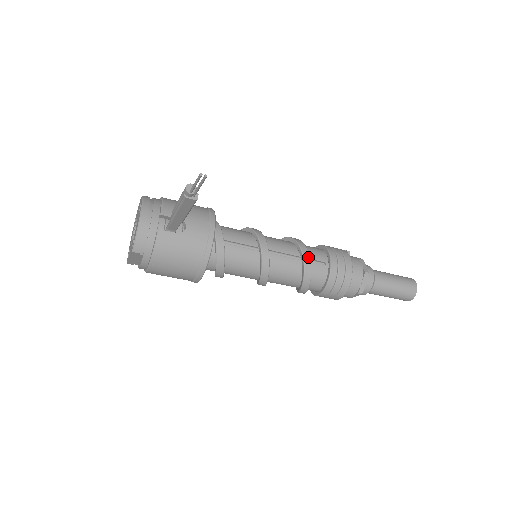
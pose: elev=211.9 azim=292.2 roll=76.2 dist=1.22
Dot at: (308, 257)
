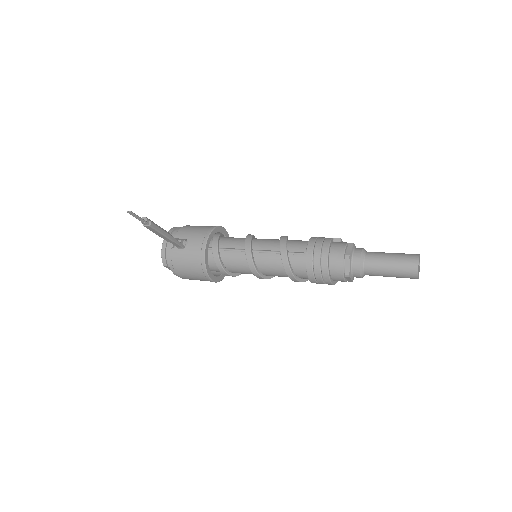
Dot at: (285, 250)
